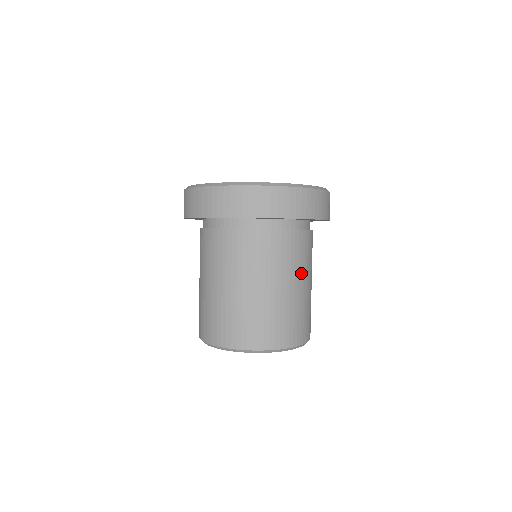
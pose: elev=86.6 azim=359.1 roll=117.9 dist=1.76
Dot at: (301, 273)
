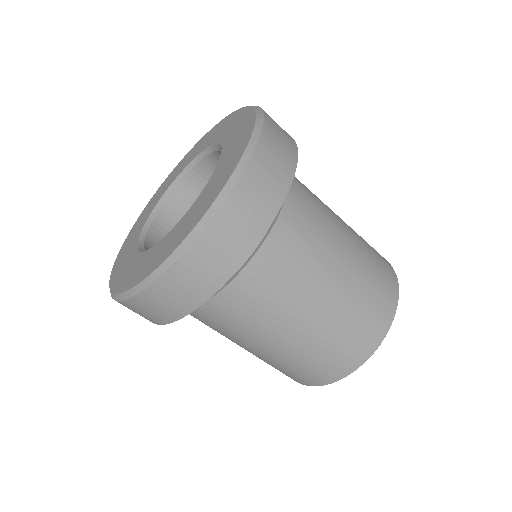
Dot at: (280, 319)
